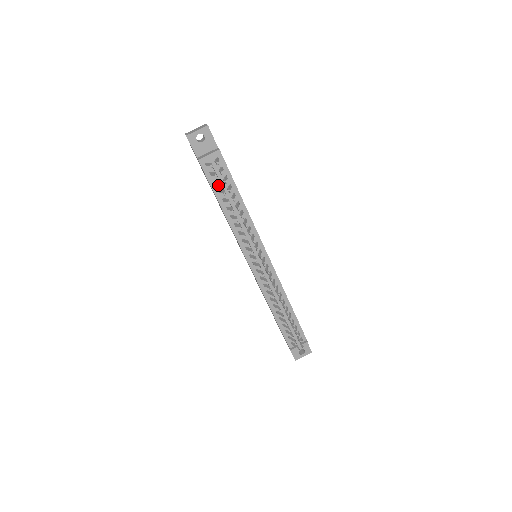
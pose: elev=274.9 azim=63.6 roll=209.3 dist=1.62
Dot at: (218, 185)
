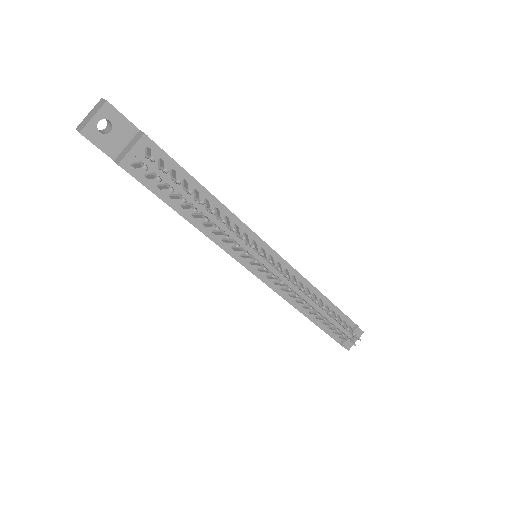
Dot at: occluded
